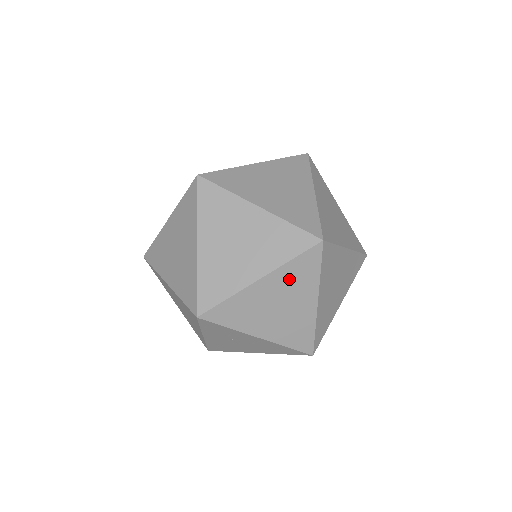
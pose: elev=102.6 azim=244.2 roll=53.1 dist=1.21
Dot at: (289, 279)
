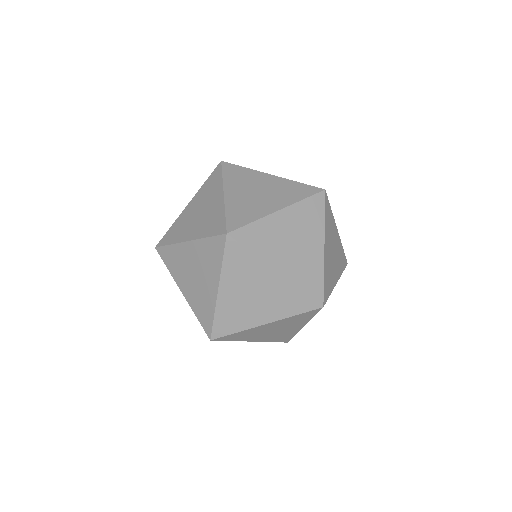
Dot at: (288, 322)
